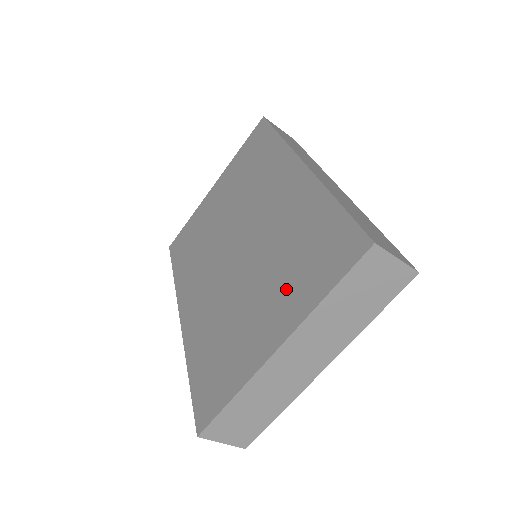
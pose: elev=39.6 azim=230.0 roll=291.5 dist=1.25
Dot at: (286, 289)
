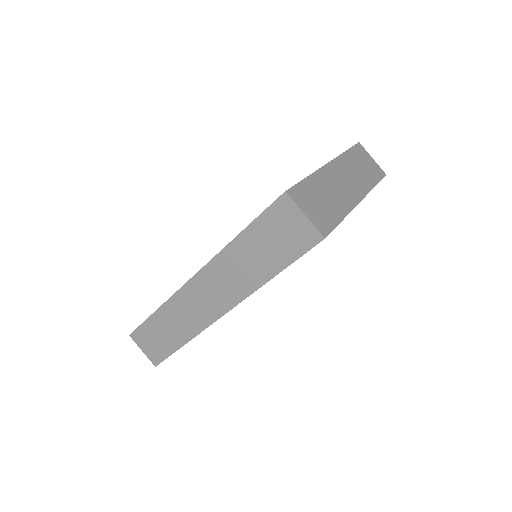
Dot at: occluded
